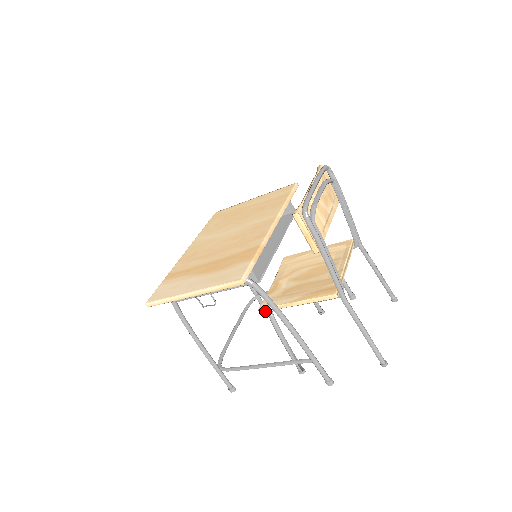
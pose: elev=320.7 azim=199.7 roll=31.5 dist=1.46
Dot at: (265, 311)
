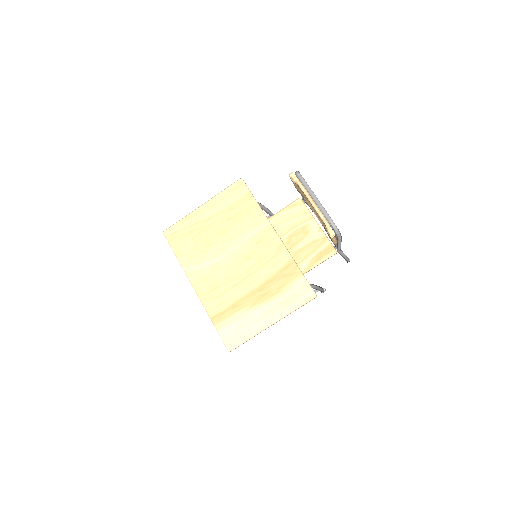
Dot at: occluded
